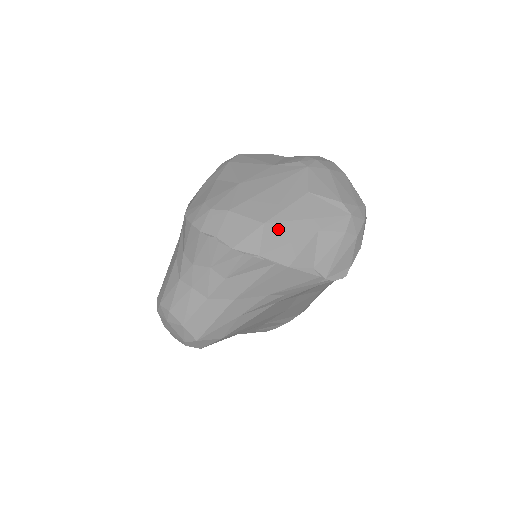
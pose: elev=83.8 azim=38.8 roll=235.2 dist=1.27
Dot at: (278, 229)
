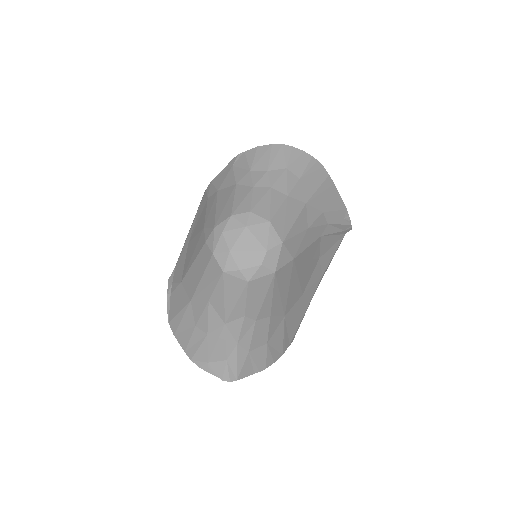
Dot at: occluded
